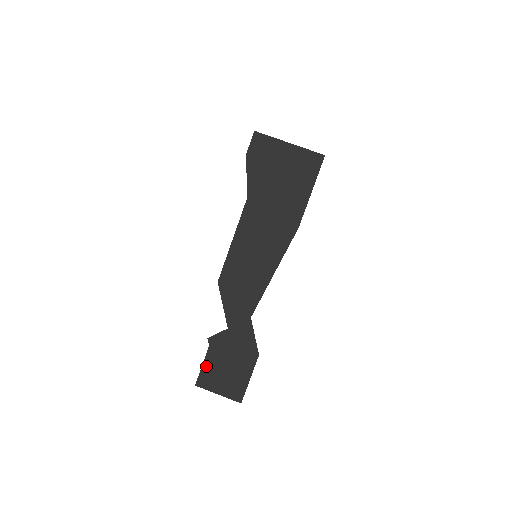
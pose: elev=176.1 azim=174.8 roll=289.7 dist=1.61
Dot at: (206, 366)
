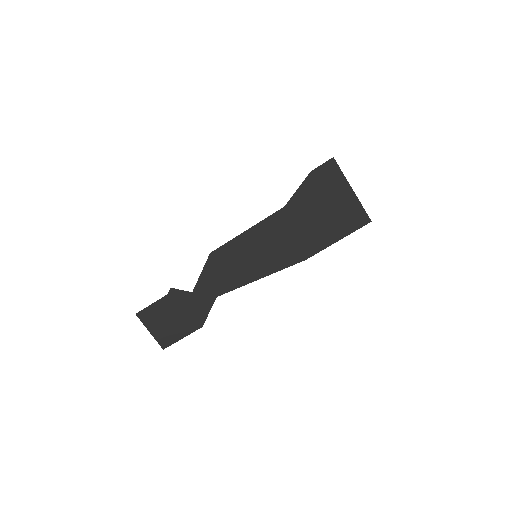
Dot at: (154, 306)
